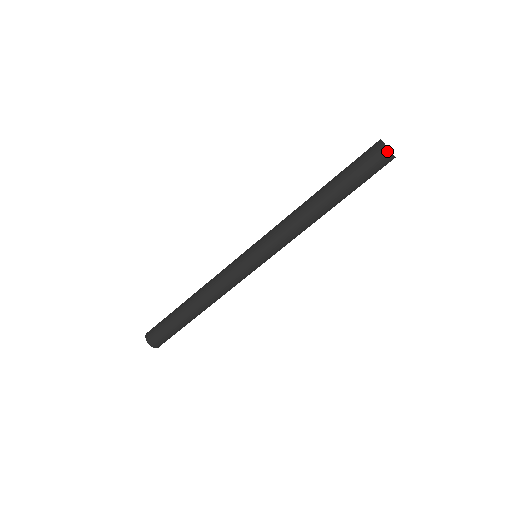
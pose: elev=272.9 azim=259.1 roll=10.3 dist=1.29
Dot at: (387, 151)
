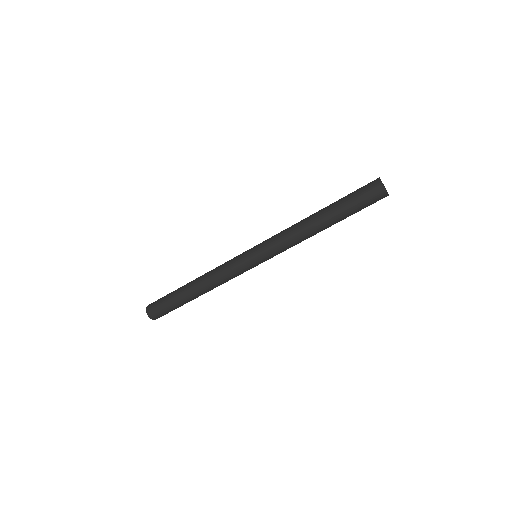
Dot at: (382, 188)
